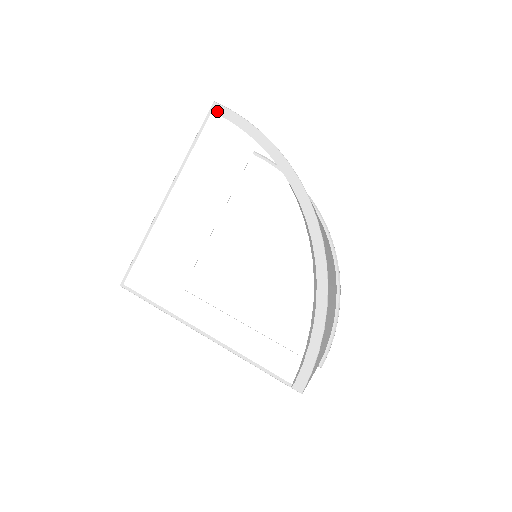
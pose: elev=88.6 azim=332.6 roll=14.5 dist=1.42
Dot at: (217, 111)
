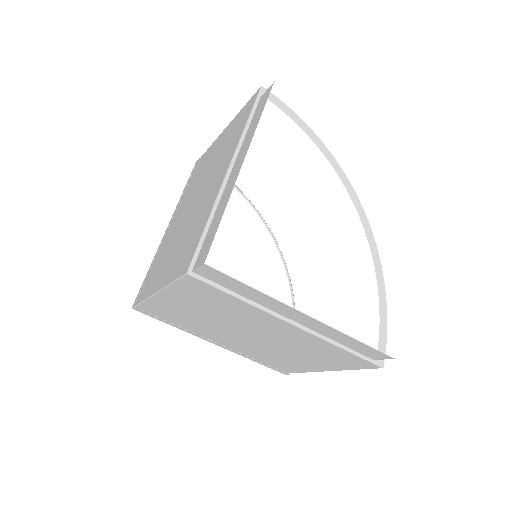
Dot at: occluded
